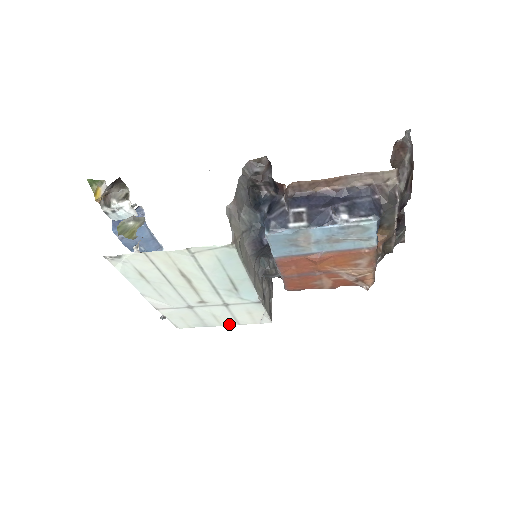
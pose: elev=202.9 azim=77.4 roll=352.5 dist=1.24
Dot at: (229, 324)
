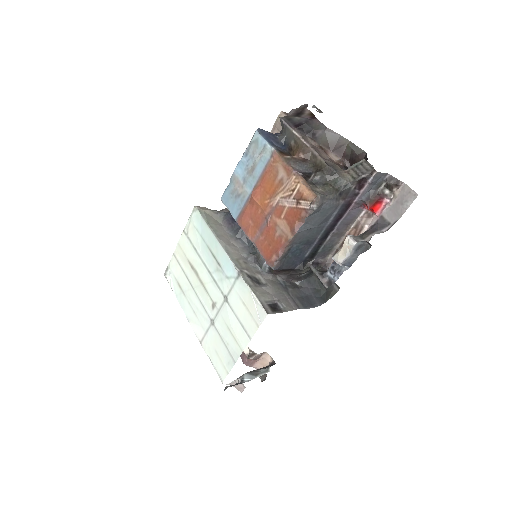
Dot at: (245, 343)
